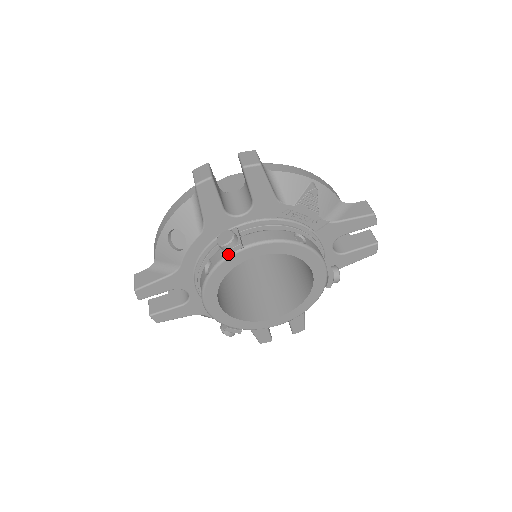
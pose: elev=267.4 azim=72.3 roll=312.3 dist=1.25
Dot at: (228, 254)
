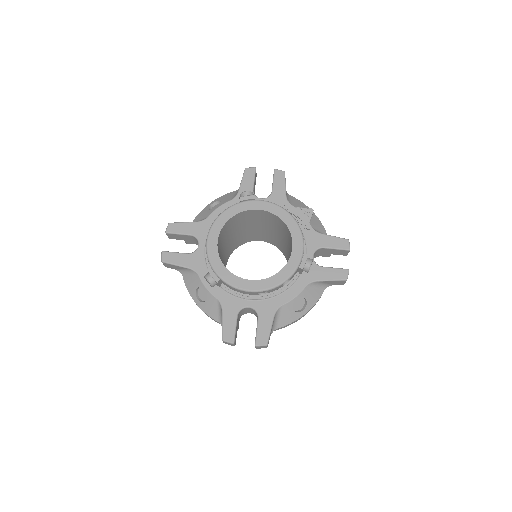
Dot at: (244, 199)
